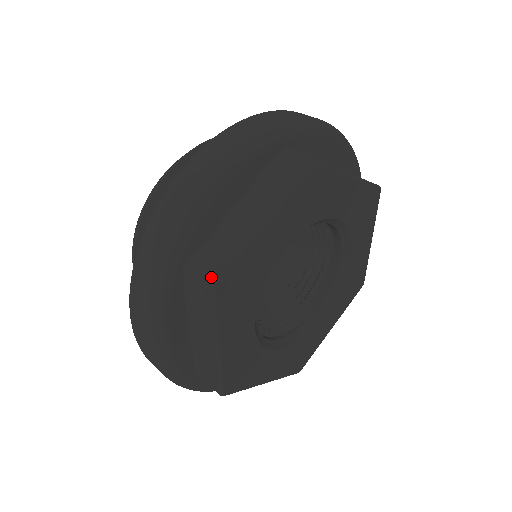
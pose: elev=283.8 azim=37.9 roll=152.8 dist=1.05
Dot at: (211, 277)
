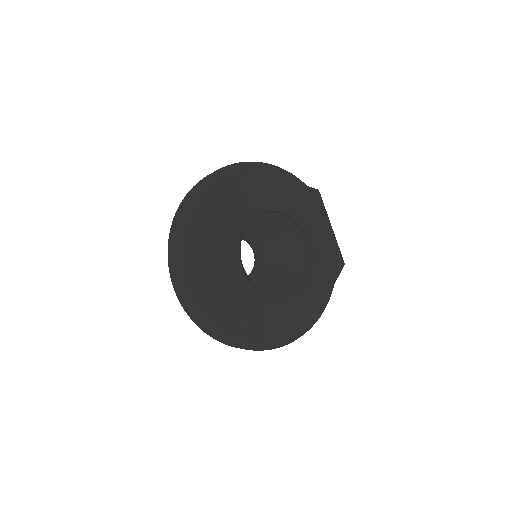
Dot at: (230, 320)
